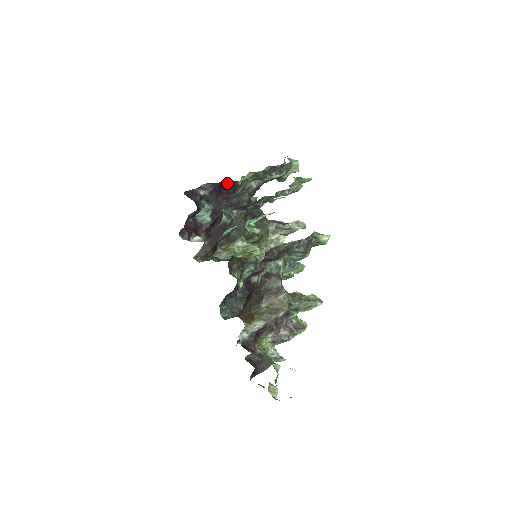
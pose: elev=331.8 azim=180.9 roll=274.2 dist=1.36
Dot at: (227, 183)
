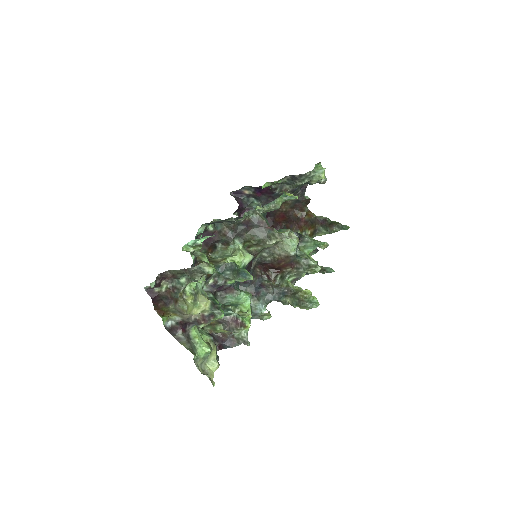
Dot at: (261, 187)
